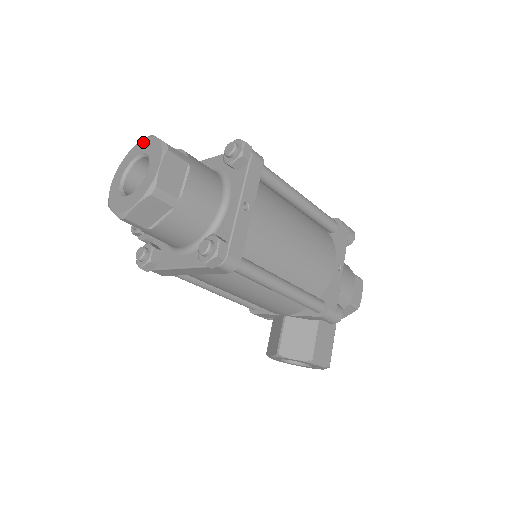
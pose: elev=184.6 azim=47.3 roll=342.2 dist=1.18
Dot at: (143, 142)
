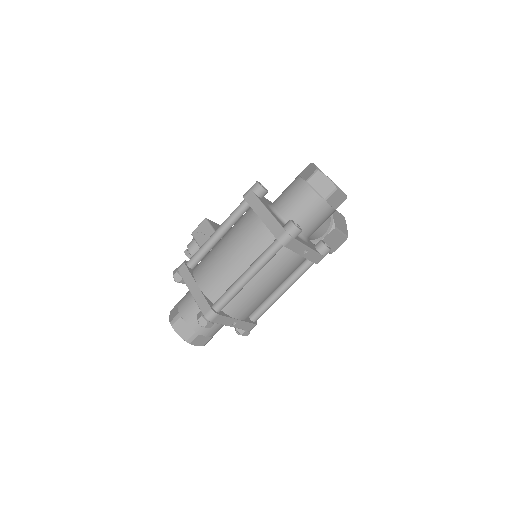
Dot at: occluded
